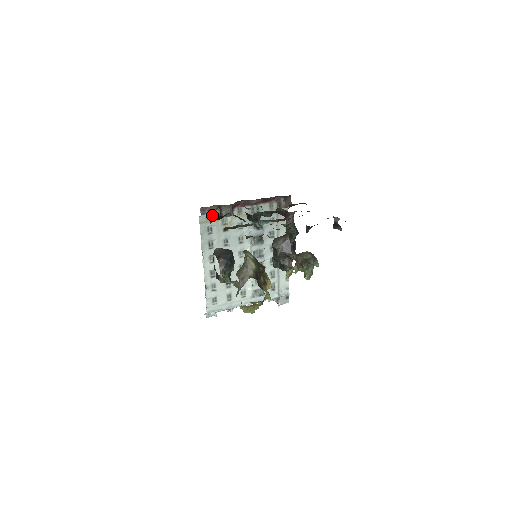
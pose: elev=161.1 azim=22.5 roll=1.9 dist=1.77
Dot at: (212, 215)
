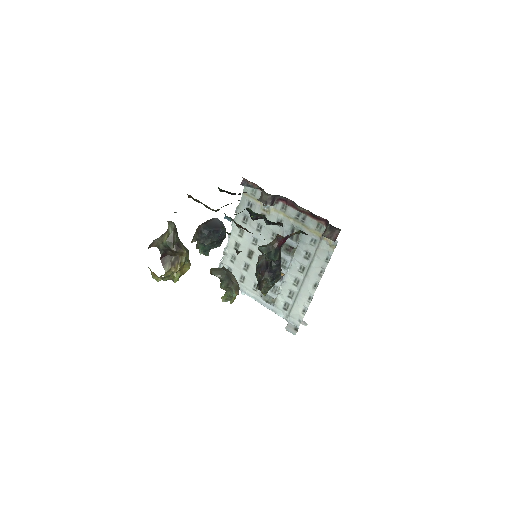
Dot at: (257, 193)
